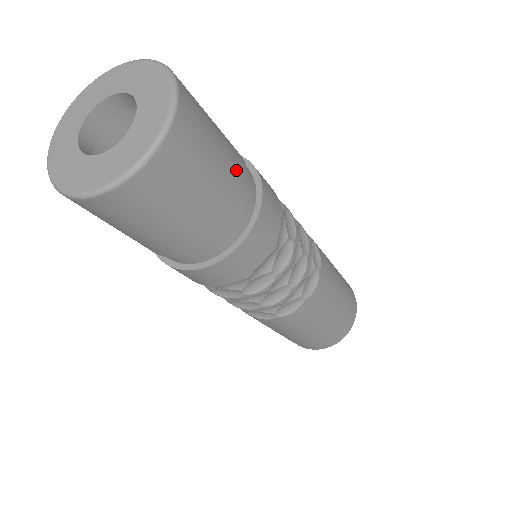
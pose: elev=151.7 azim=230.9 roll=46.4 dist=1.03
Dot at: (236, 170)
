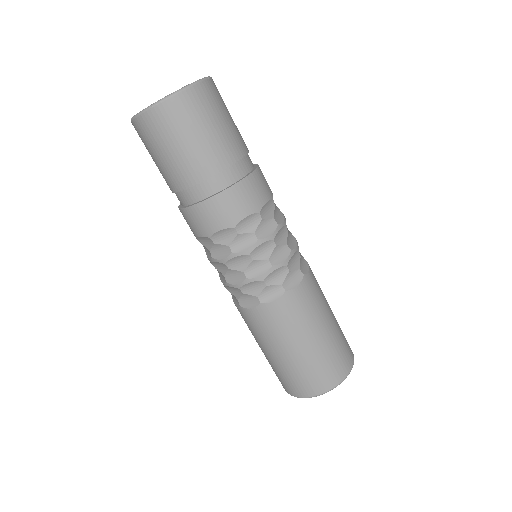
Dot at: (219, 152)
